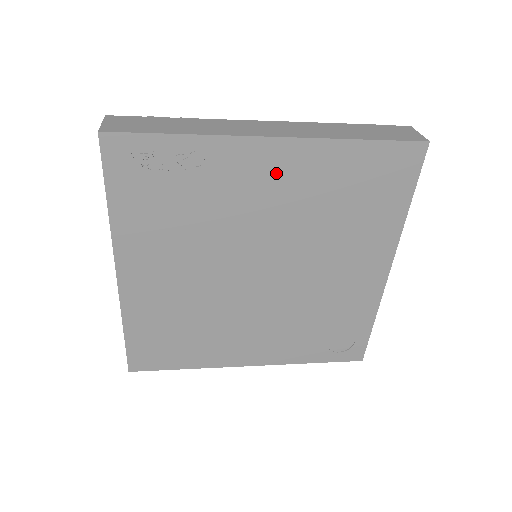
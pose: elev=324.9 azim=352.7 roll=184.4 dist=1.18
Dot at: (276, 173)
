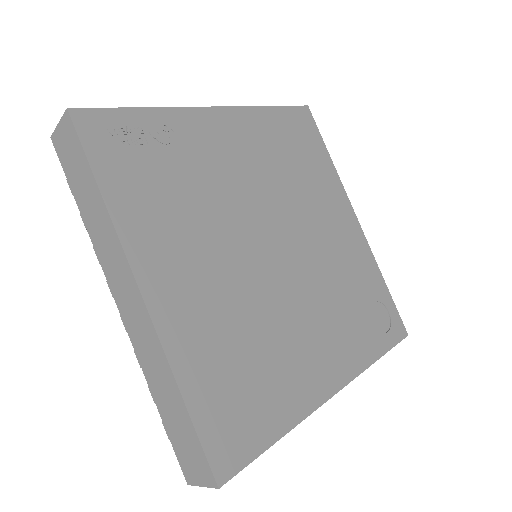
Dot at: (234, 138)
